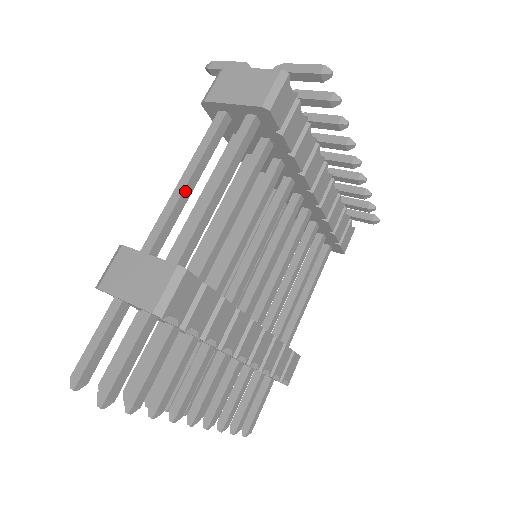
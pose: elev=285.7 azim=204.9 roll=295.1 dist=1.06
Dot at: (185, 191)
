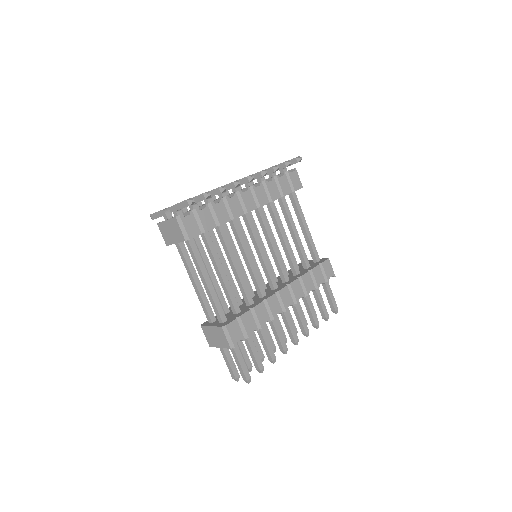
Dot at: (198, 288)
